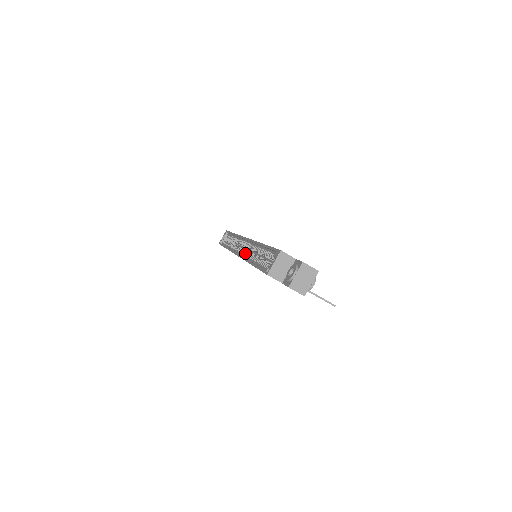
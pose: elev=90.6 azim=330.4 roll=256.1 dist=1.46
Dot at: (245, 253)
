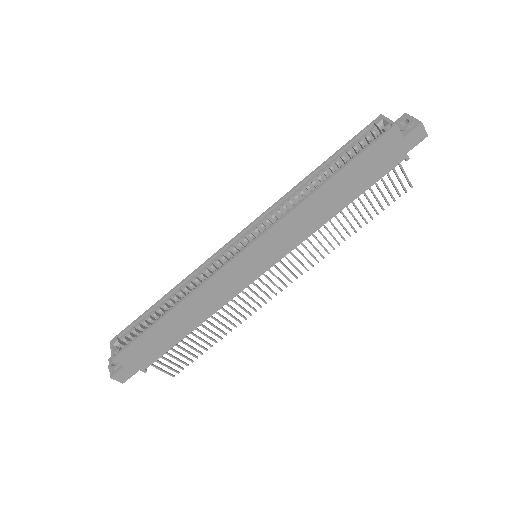
Dot at: (271, 224)
